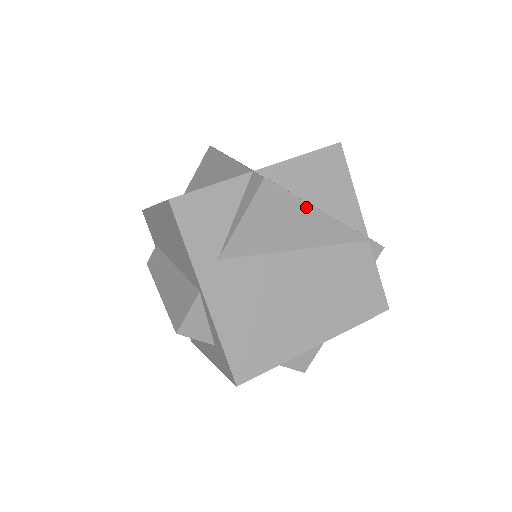
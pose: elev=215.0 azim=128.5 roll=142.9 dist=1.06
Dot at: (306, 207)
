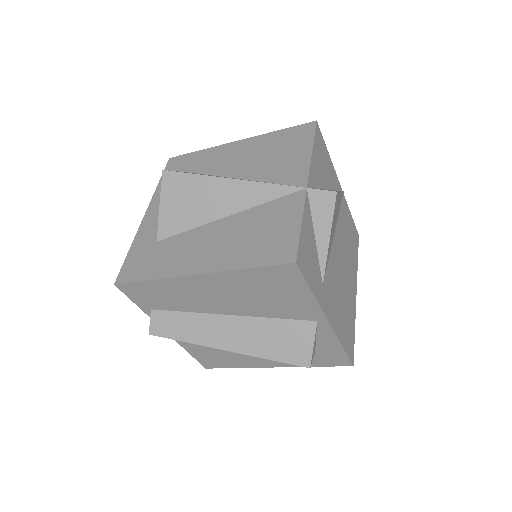
Dot at: (339, 196)
